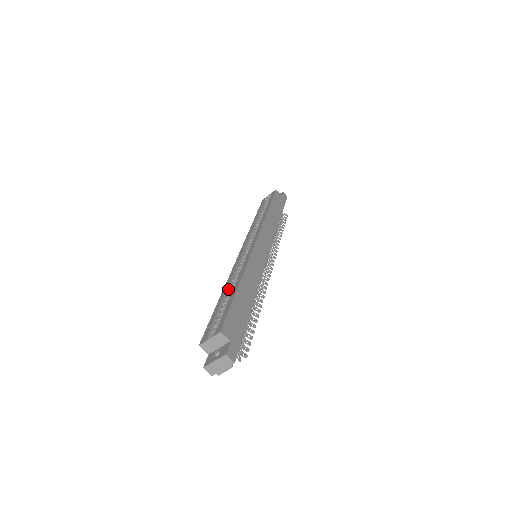
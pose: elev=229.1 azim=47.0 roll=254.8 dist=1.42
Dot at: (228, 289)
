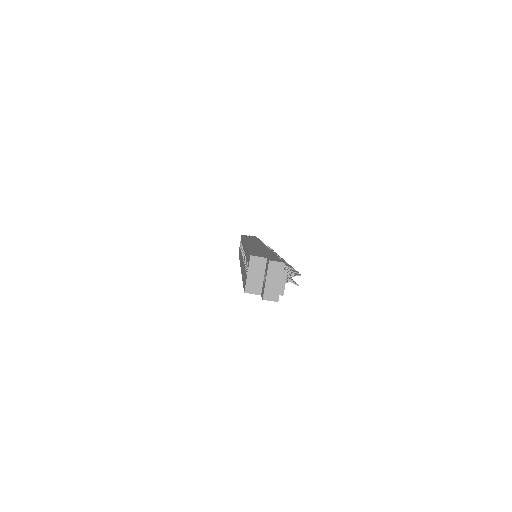
Dot at: occluded
